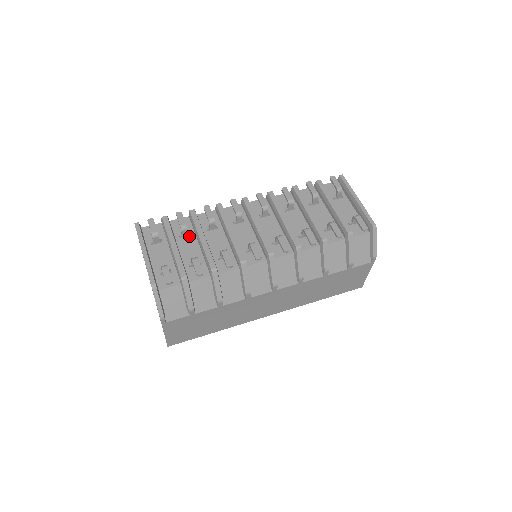
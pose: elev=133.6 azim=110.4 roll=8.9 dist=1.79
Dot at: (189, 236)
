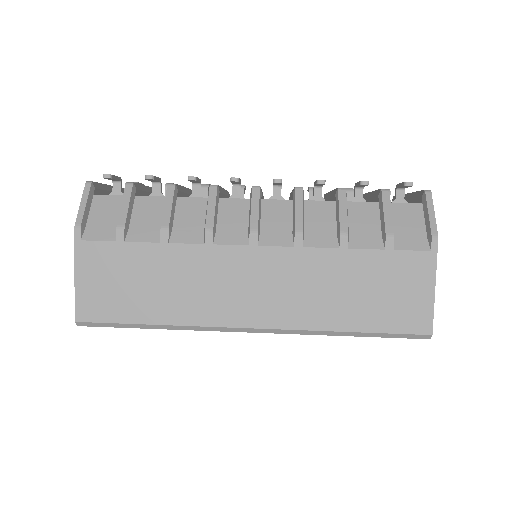
Dot at: occluded
